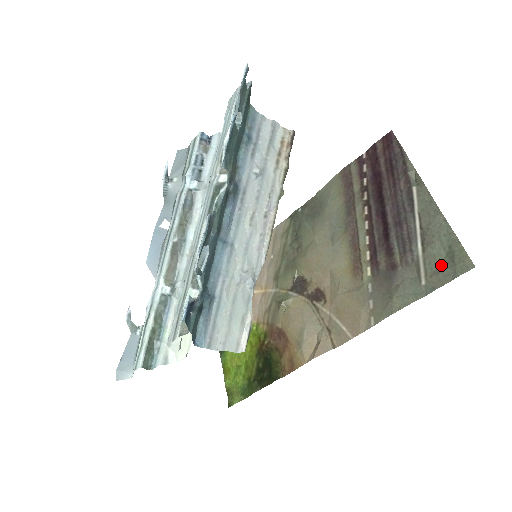
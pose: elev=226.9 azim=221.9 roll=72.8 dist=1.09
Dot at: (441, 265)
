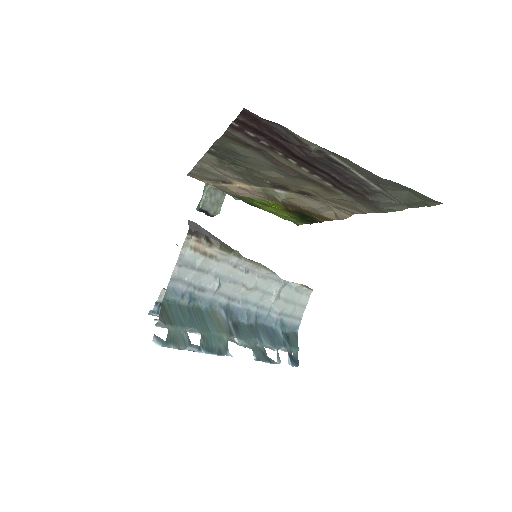
Dot at: (409, 198)
